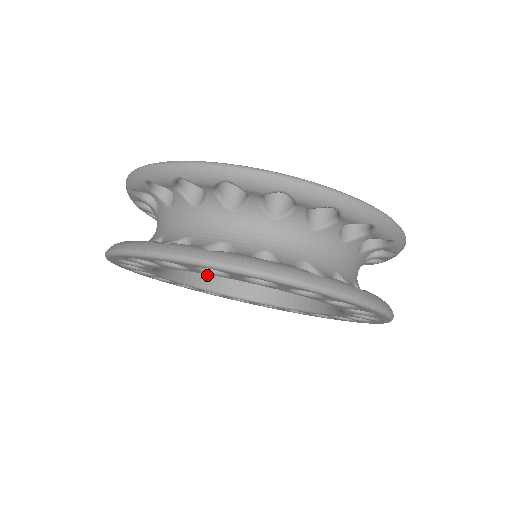
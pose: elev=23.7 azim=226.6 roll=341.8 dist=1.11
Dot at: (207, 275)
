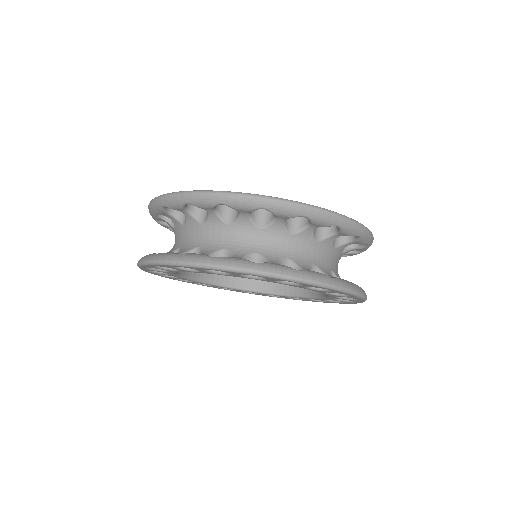
Dot at: occluded
